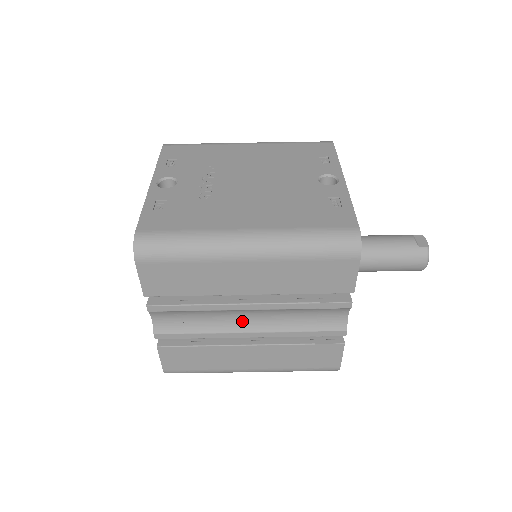
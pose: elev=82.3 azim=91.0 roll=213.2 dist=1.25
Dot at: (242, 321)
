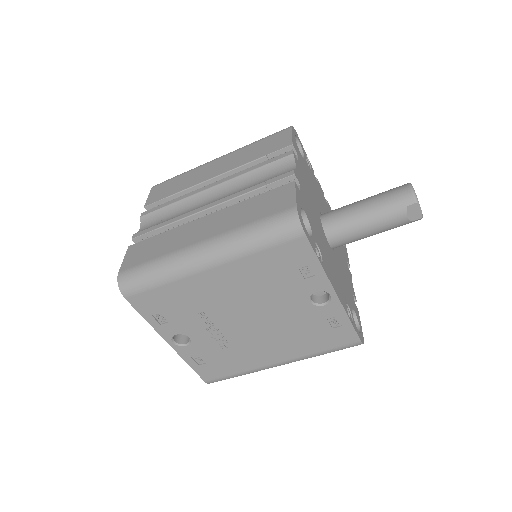
Dot at: occluded
